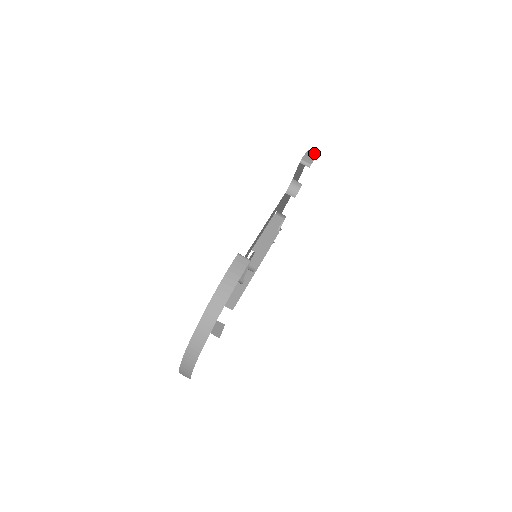
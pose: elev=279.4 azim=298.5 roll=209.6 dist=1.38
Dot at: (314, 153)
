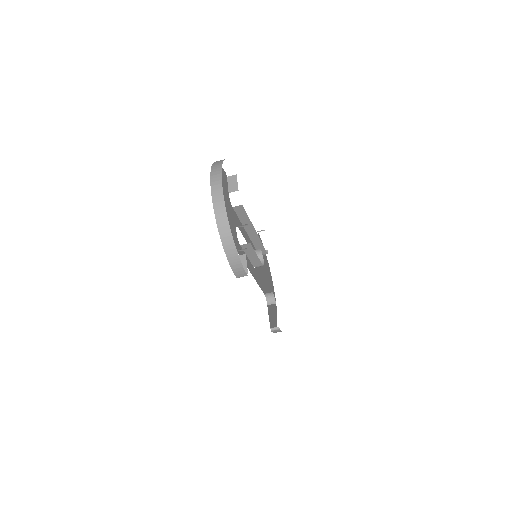
Dot at: (234, 259)
